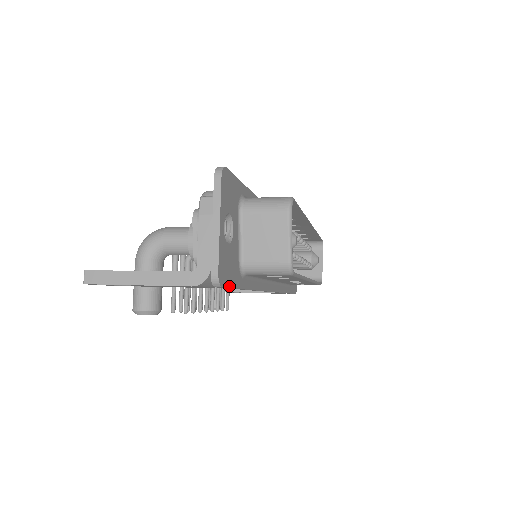
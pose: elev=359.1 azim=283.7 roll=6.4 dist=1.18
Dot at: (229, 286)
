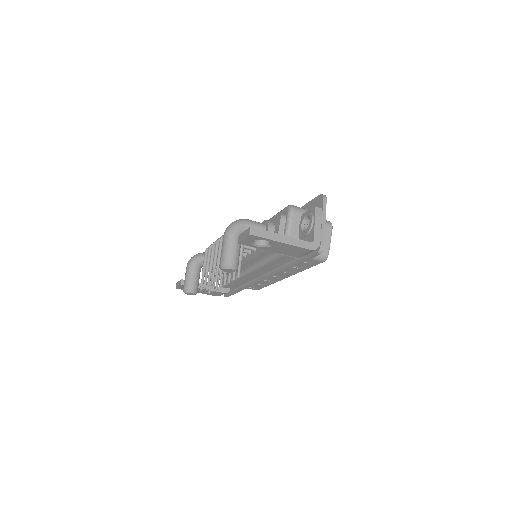
Dot at: (313, 257)
